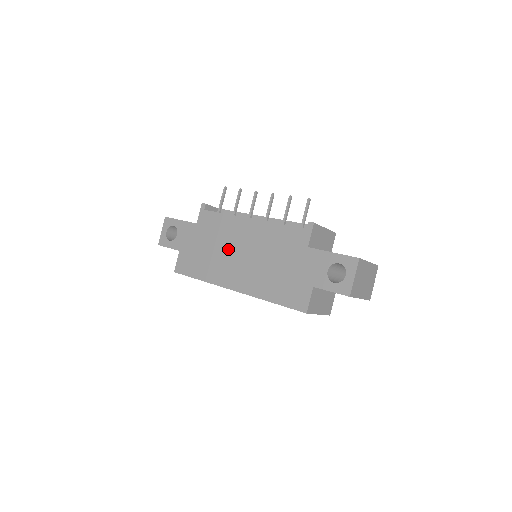
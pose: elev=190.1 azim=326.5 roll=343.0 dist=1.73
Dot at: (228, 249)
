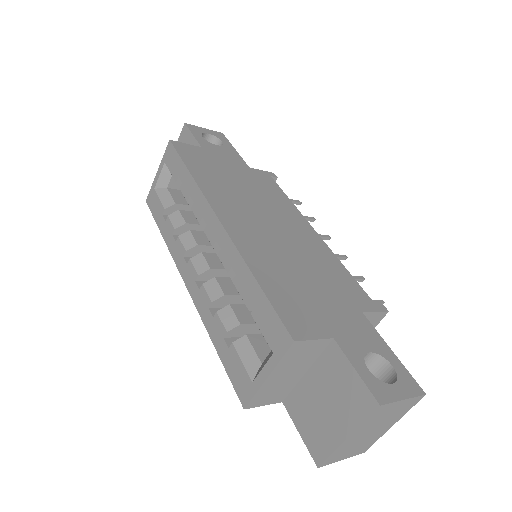
Dot at: (260, 206)
